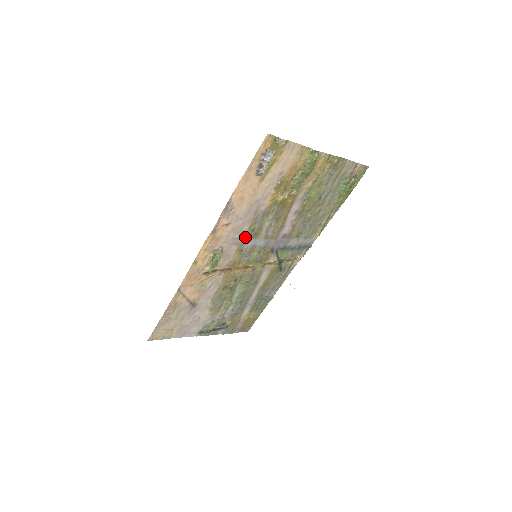
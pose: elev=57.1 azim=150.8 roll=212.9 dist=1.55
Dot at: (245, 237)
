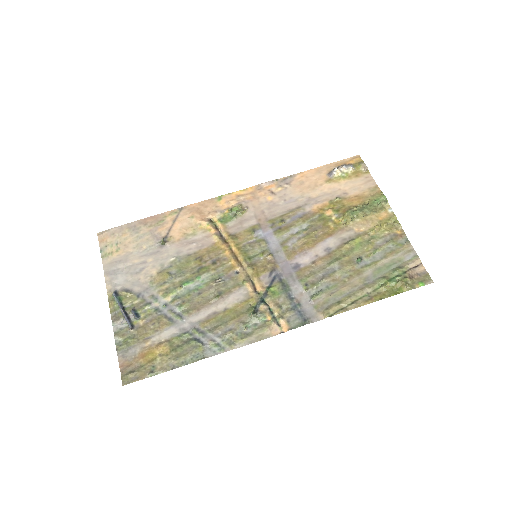
Dot at: (270, 222)
